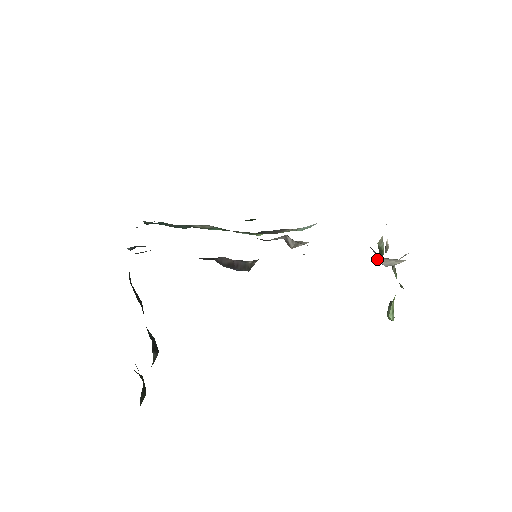
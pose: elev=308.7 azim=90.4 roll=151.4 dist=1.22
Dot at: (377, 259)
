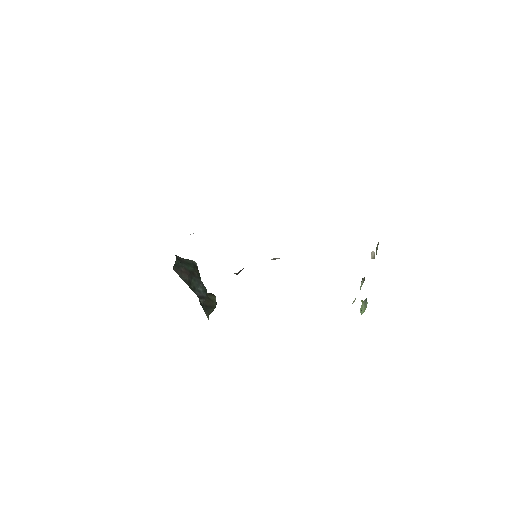
Dot at: occluded
